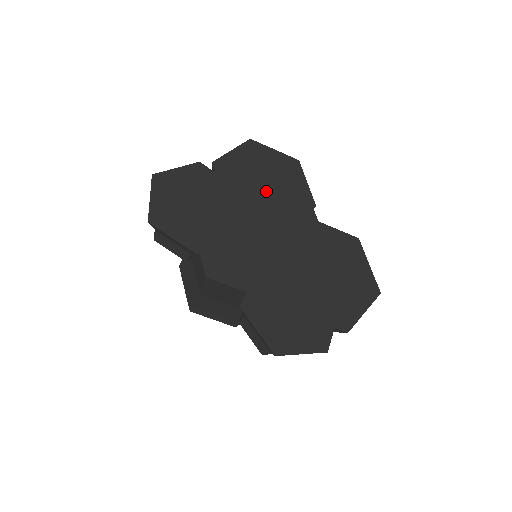
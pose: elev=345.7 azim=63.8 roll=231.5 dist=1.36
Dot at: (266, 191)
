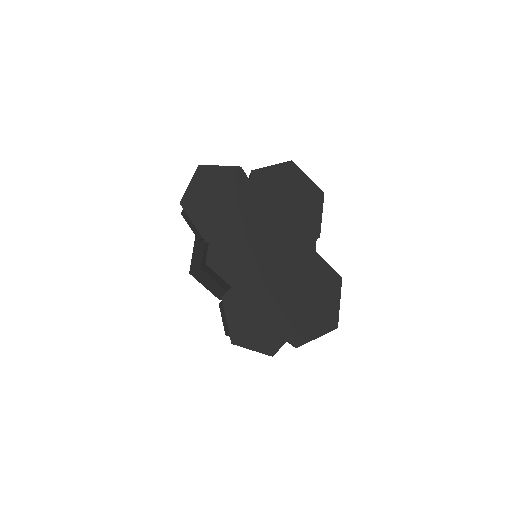
Dot at: (284, 210)
